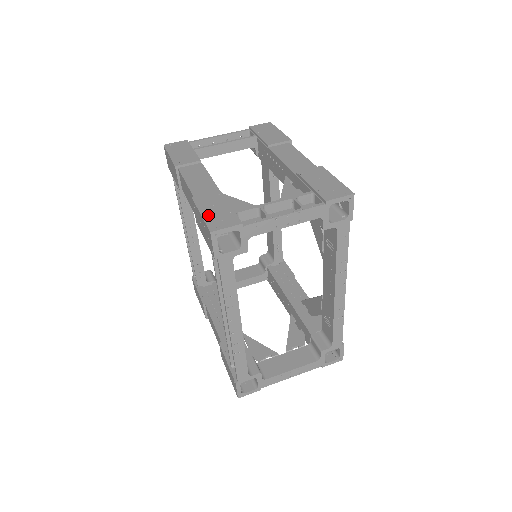
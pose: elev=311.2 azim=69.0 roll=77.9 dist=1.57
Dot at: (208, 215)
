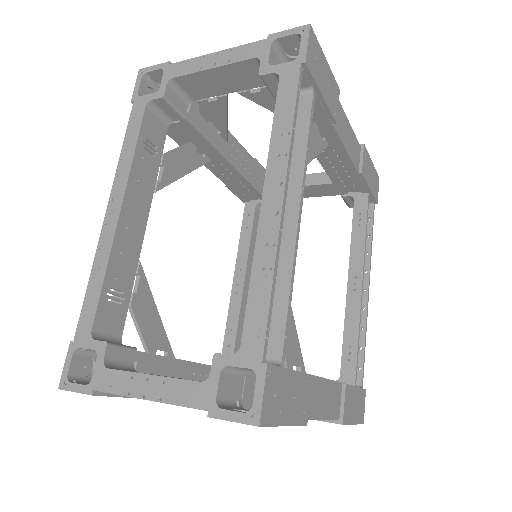
Dot at: occluded
